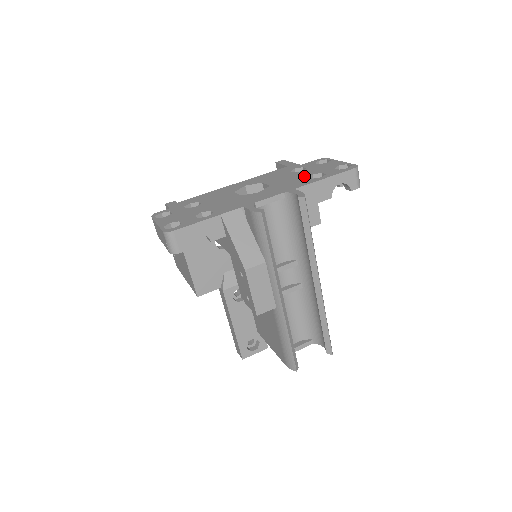
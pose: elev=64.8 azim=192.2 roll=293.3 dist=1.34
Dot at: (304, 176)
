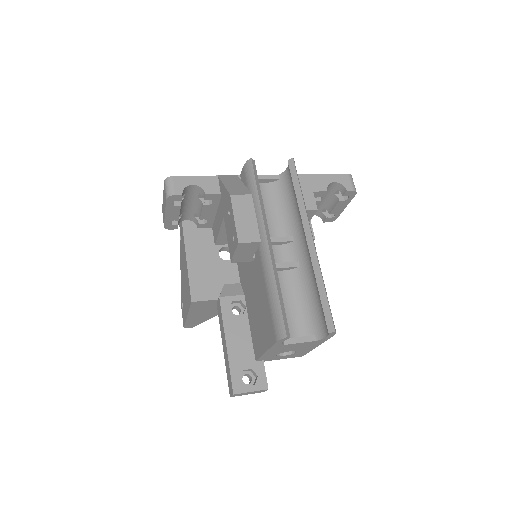
Dot at: occluded
